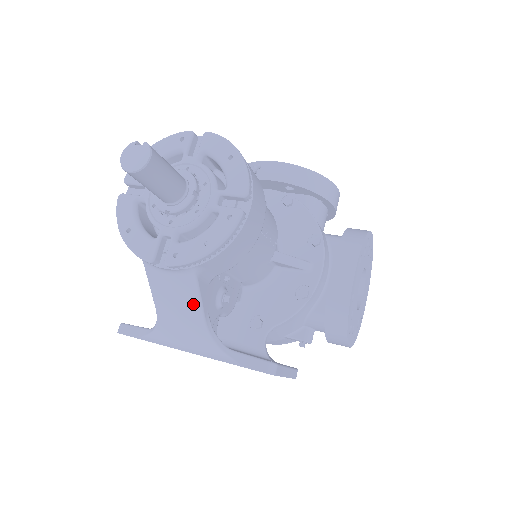
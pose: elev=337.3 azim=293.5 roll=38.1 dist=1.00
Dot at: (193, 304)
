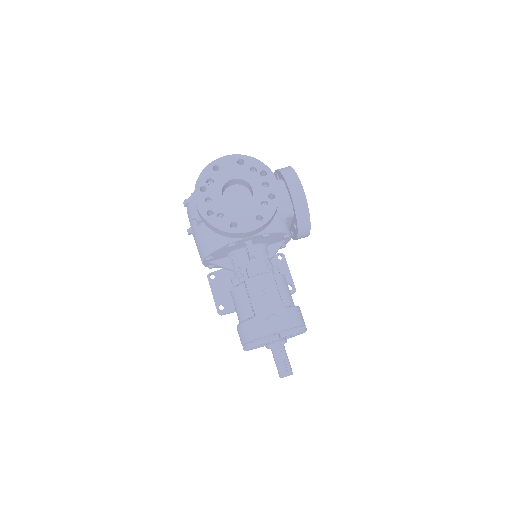
Dot at: occluded
